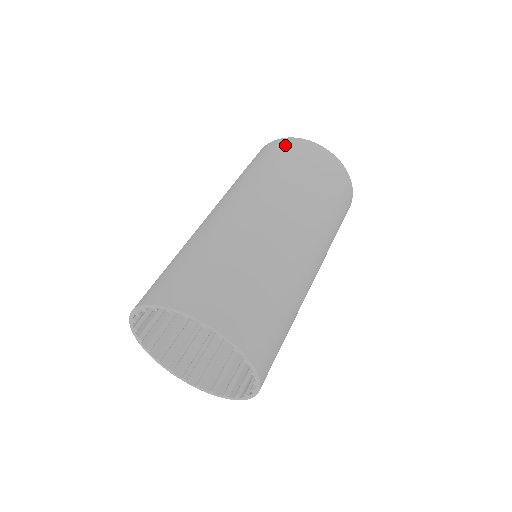
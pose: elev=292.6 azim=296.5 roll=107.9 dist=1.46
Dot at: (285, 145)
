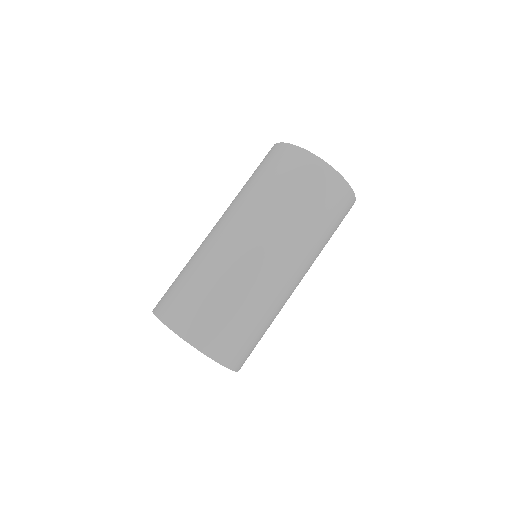
Dot at: (297, 161)
